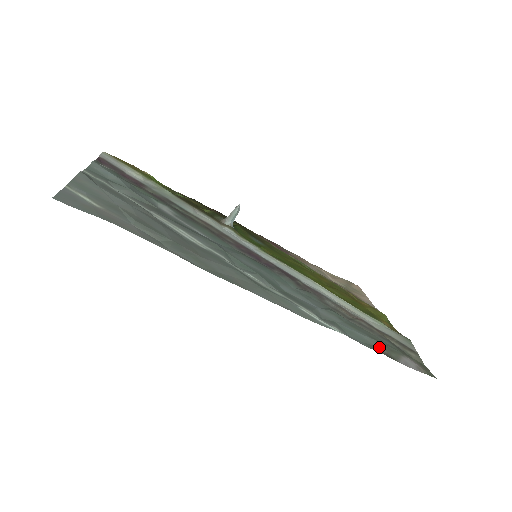
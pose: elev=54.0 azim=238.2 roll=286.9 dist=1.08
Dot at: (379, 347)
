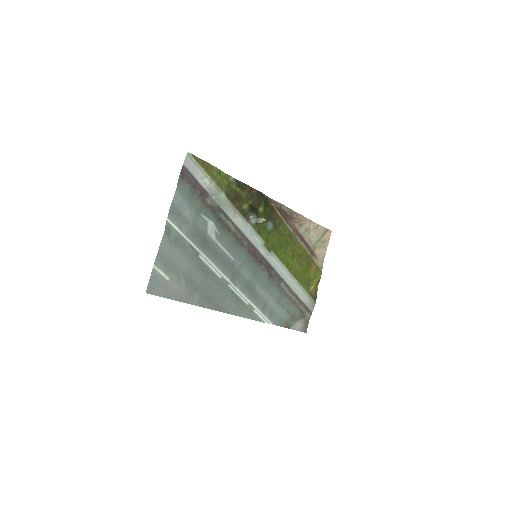
Dot at: (287, 320)
